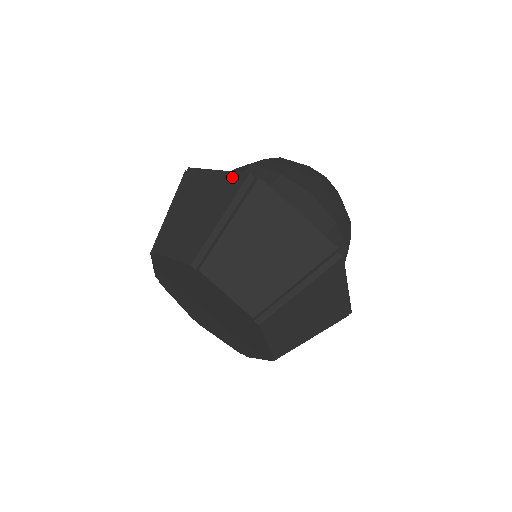
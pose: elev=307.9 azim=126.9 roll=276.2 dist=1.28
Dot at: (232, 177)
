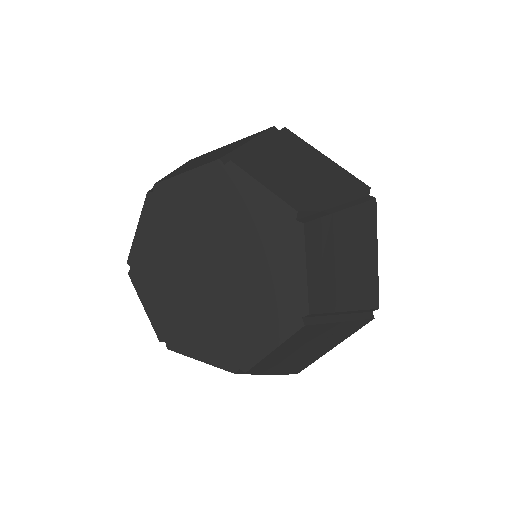
Dot at: (253, 135)
